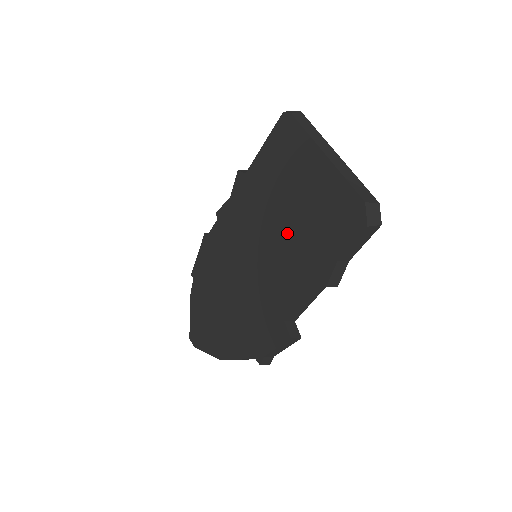
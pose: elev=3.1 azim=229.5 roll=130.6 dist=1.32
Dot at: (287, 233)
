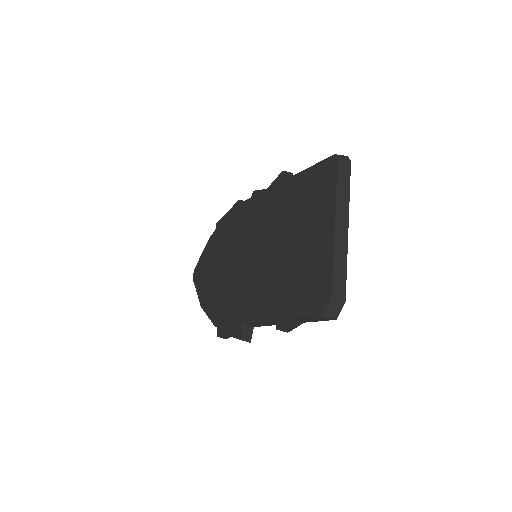
Dot at: (280, 262)
